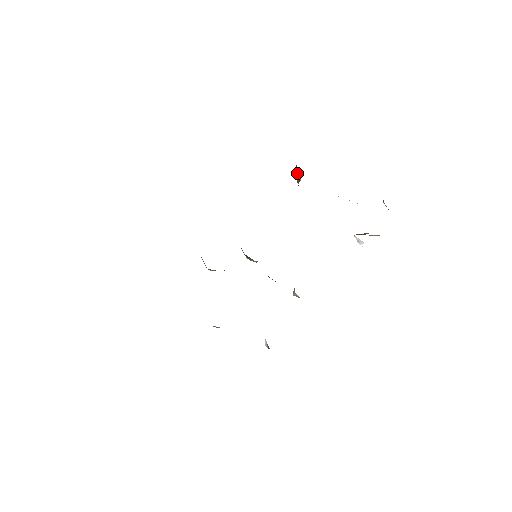
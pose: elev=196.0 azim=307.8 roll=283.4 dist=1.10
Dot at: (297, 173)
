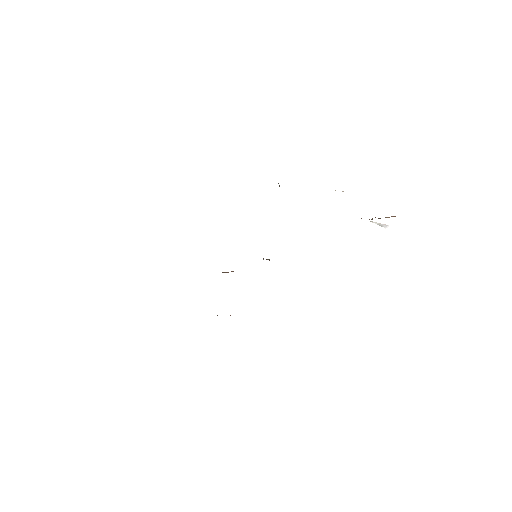
Dot at: occluded
